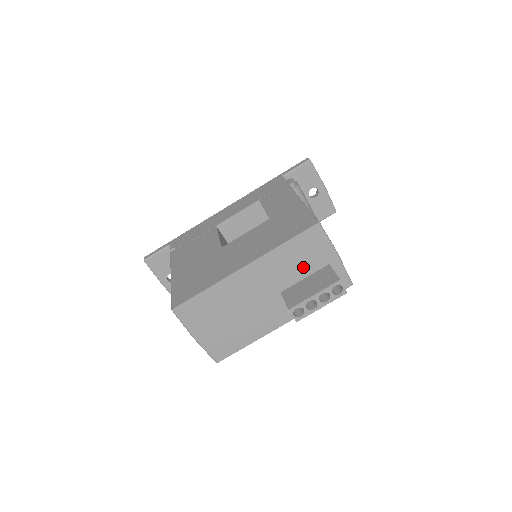
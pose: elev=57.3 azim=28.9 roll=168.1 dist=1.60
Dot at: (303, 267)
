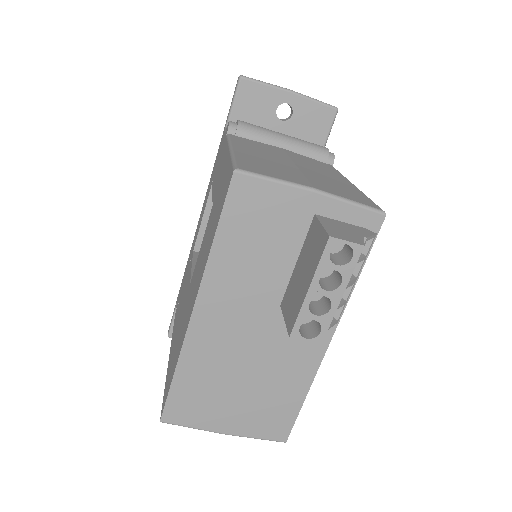
Dot at: (278, 249)
